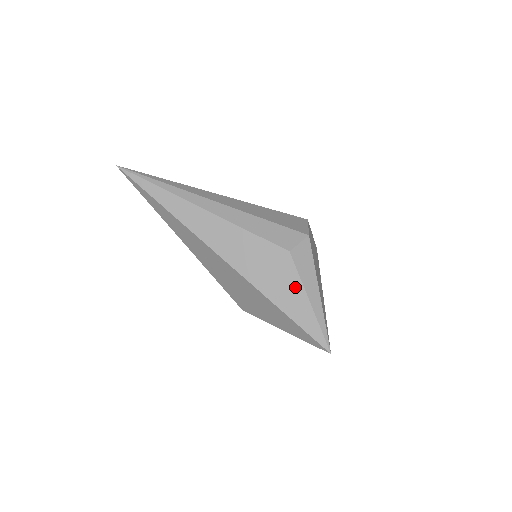
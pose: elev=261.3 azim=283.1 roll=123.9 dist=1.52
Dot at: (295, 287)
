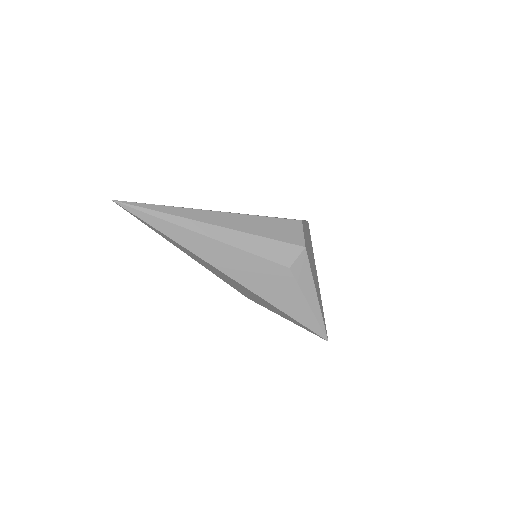
Dot at: (296, 295)
